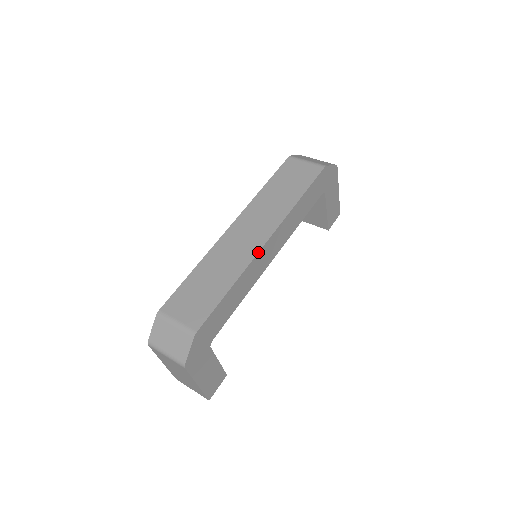
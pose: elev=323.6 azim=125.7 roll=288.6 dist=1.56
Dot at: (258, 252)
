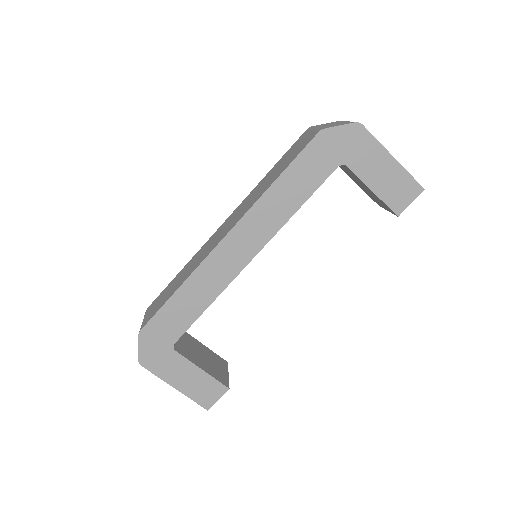
Dot at: (211, 251)
